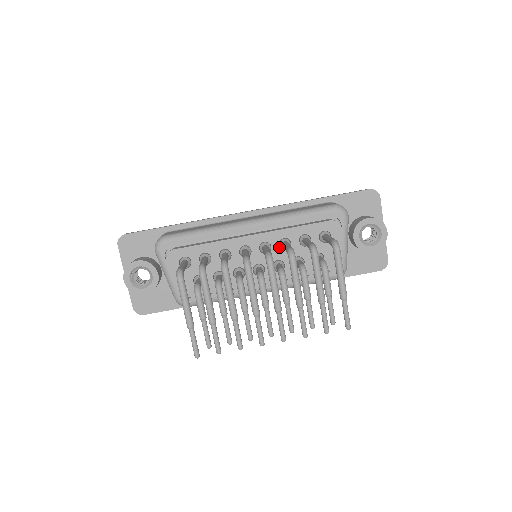
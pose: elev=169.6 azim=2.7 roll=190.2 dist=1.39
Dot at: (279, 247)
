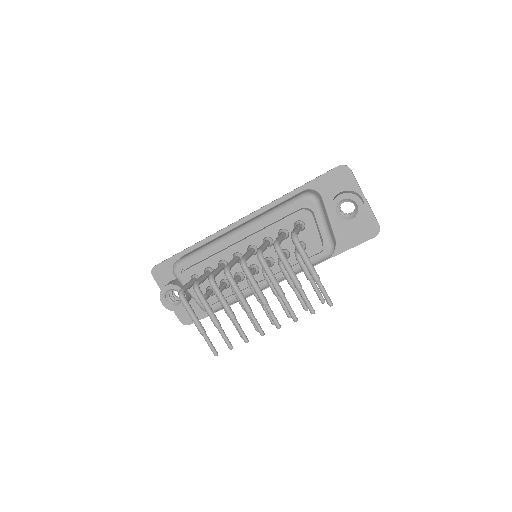
Dot at: occluded
